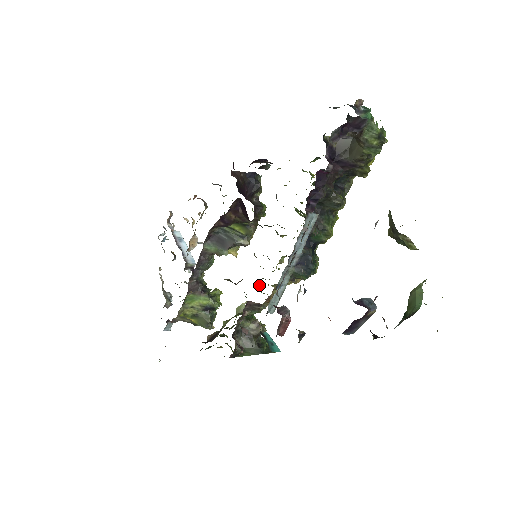
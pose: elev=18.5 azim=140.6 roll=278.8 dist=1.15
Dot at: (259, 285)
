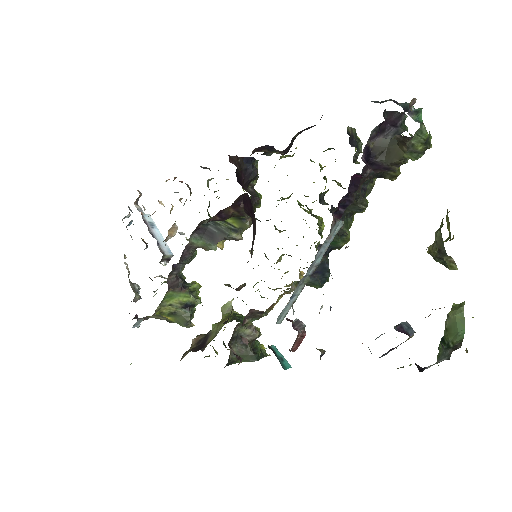
Dot at: occluded
